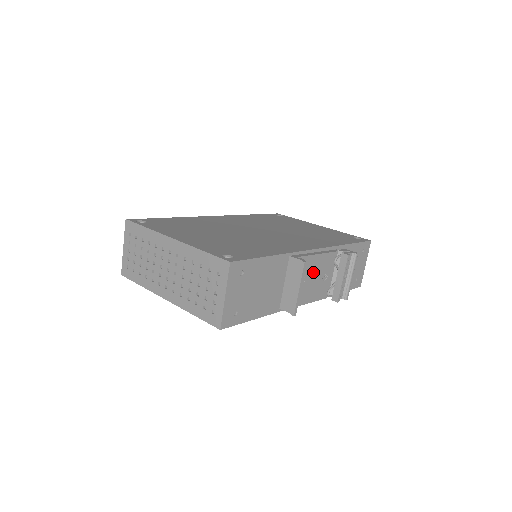
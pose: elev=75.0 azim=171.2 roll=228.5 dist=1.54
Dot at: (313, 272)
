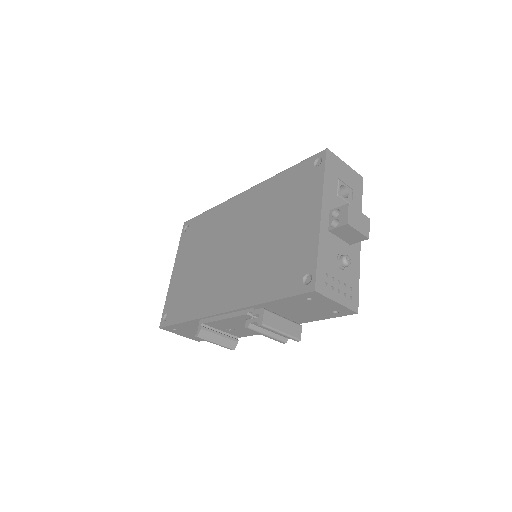
Dot at: (236, 325)
